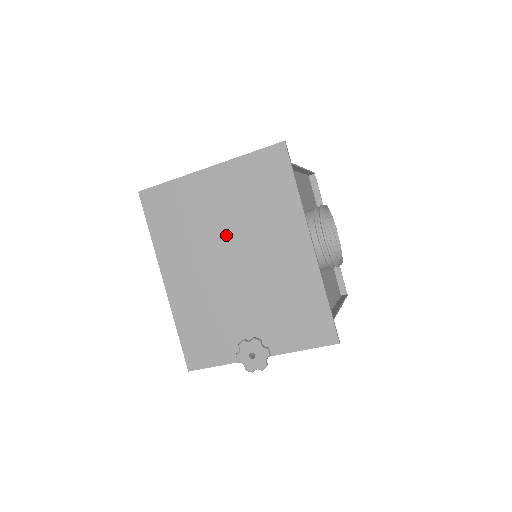
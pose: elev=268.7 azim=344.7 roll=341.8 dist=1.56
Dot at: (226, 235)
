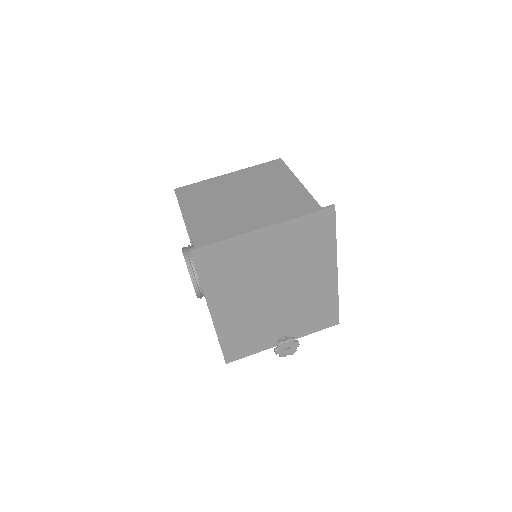
Dot at: (273, 275)
